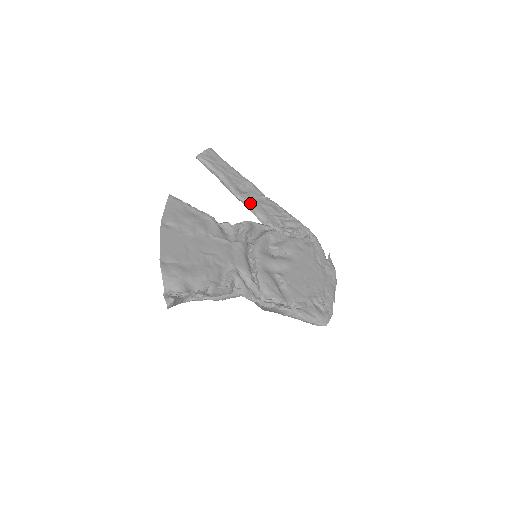
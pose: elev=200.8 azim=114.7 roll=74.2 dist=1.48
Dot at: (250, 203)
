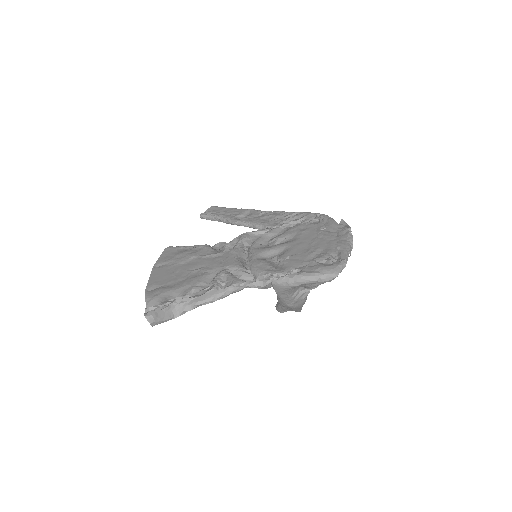
Dot at: (248, 222)
